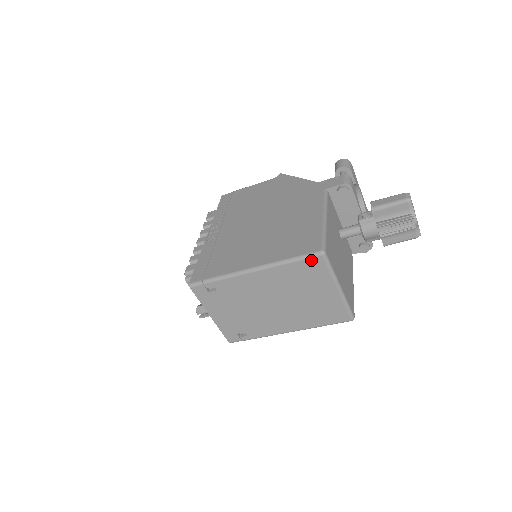
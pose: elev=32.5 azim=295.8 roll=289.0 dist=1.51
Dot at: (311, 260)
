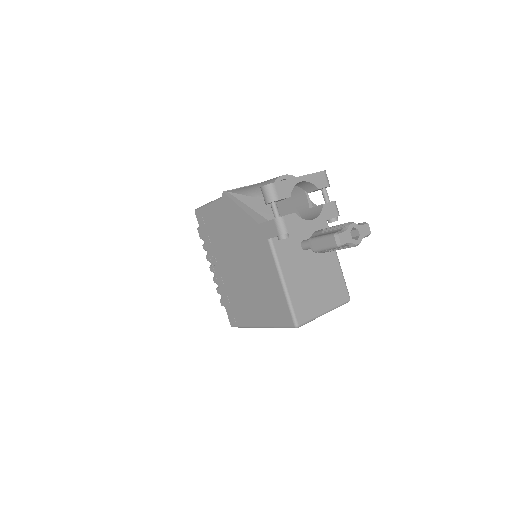
Dot at: occluded
